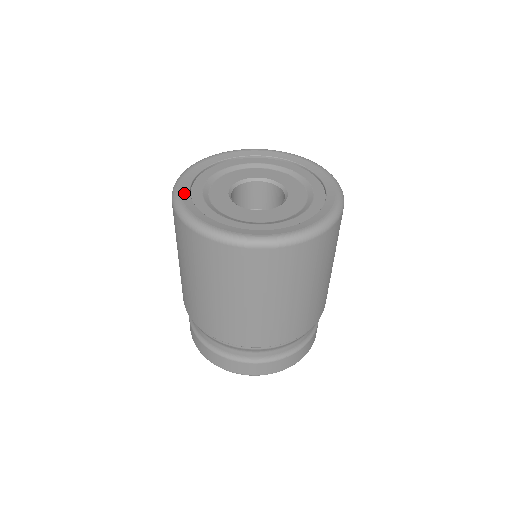
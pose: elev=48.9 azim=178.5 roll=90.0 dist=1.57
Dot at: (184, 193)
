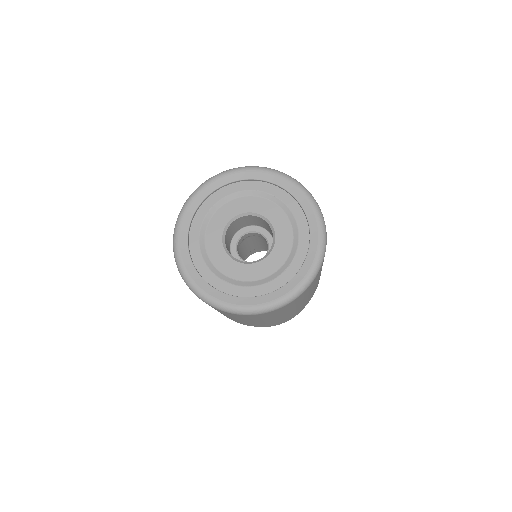
Dot at: (187, 263)
